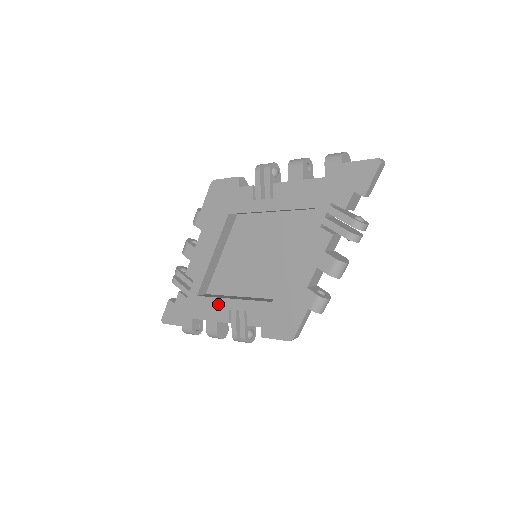
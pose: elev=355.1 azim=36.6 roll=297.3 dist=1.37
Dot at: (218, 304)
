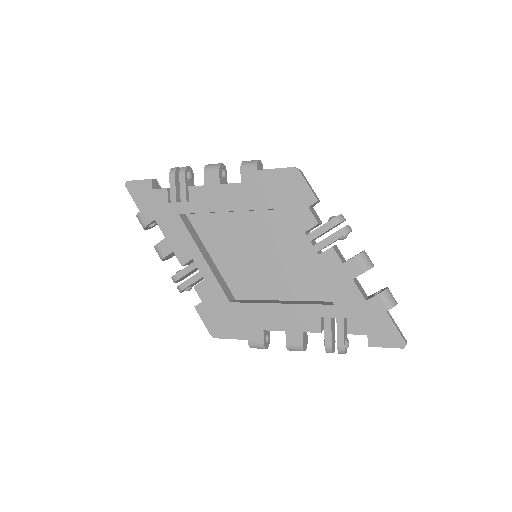
Dot at: (189, 244)
